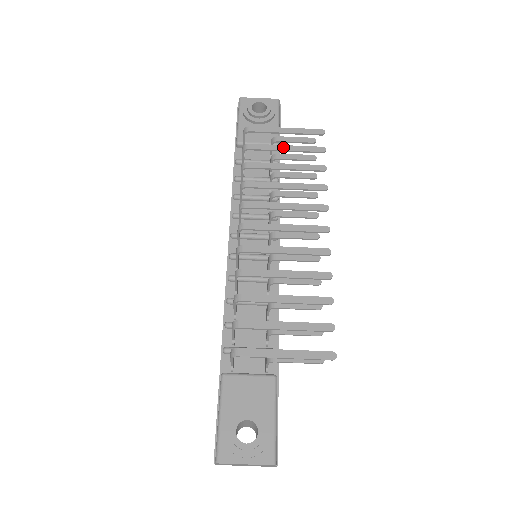
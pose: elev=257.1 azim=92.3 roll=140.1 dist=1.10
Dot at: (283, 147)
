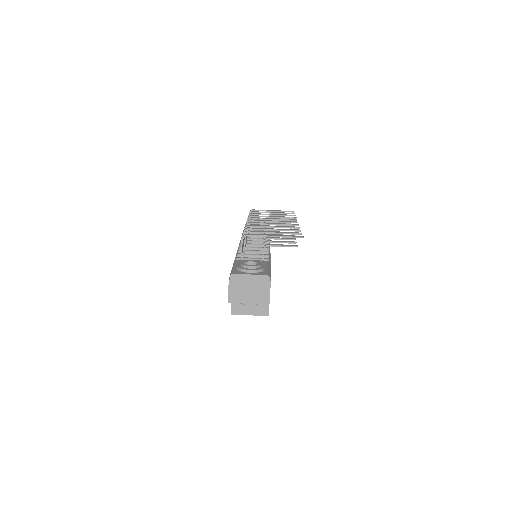
Dot at: (271, 212)
